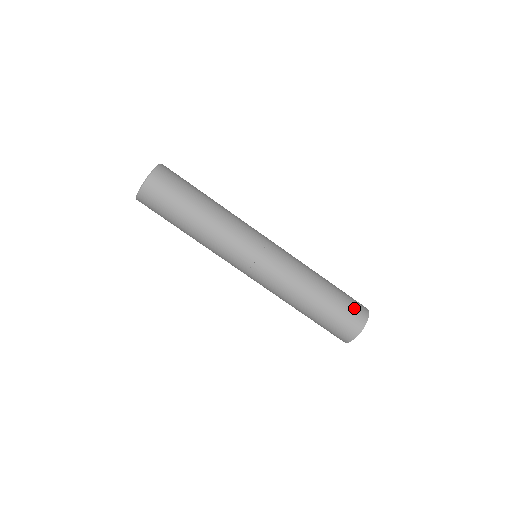
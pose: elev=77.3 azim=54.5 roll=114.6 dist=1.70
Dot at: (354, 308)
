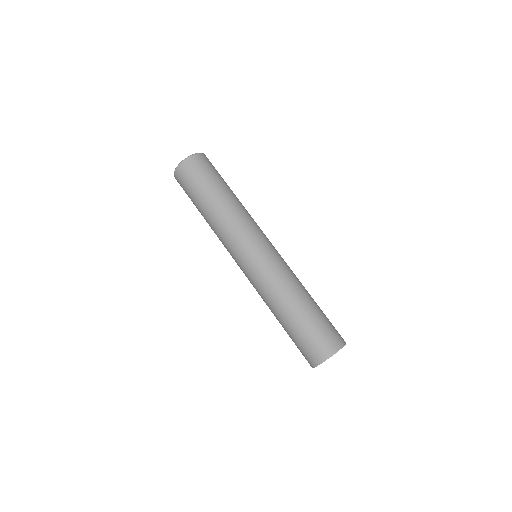
Dot at: (328, 335)
